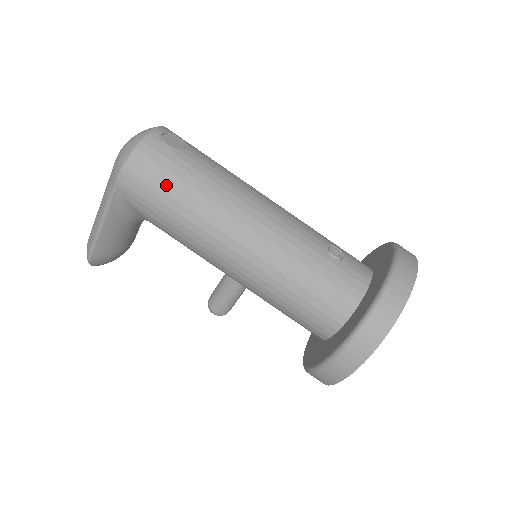
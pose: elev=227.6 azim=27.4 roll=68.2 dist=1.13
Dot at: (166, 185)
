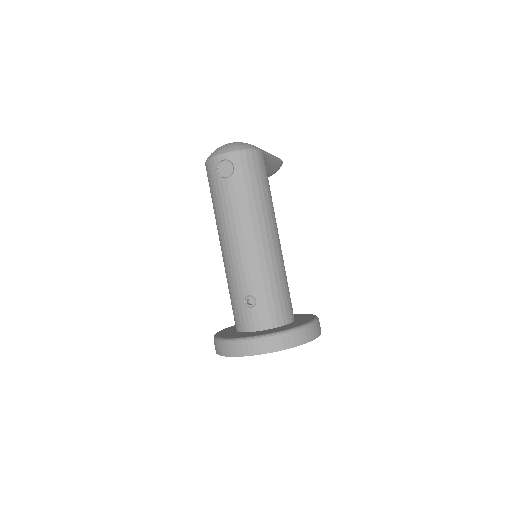
Dot at: (211, 191)
